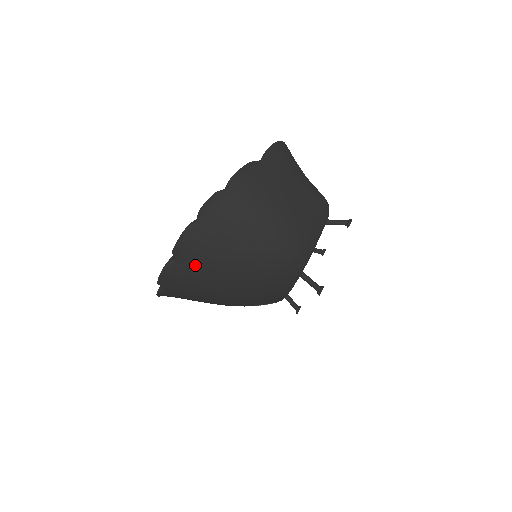
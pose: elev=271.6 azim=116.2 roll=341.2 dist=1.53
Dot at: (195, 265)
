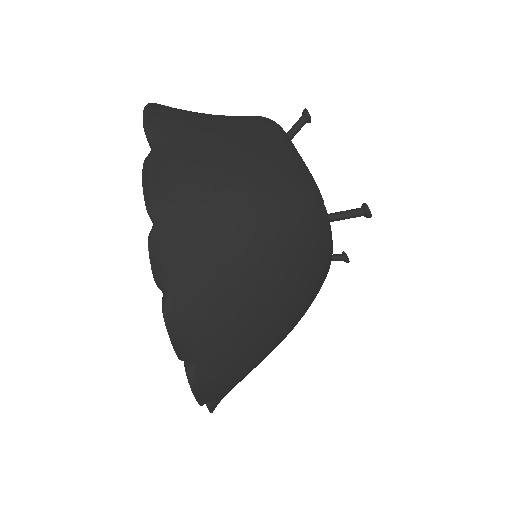
Dot at: (219, 342)
